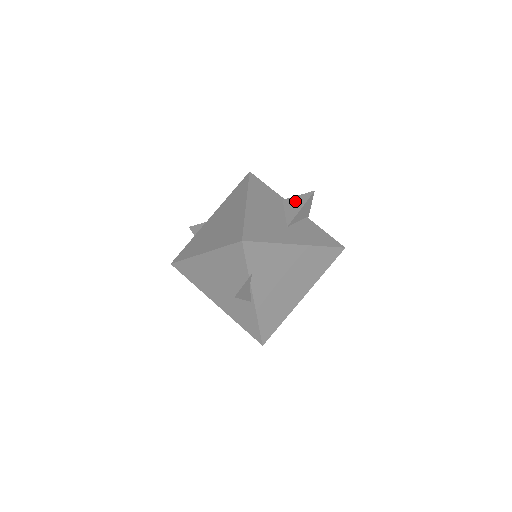
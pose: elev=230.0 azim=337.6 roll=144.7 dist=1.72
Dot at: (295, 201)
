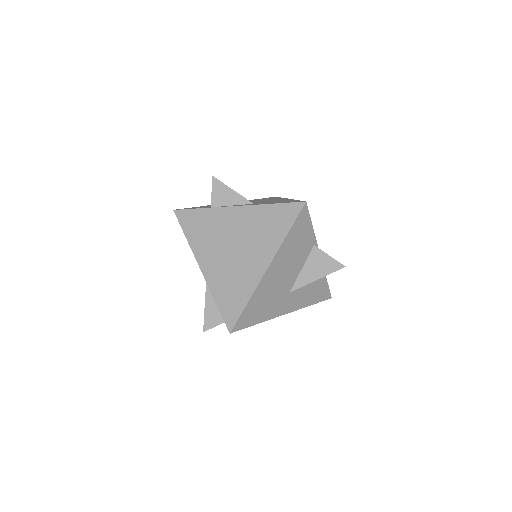
Dot at: (321, 262)
